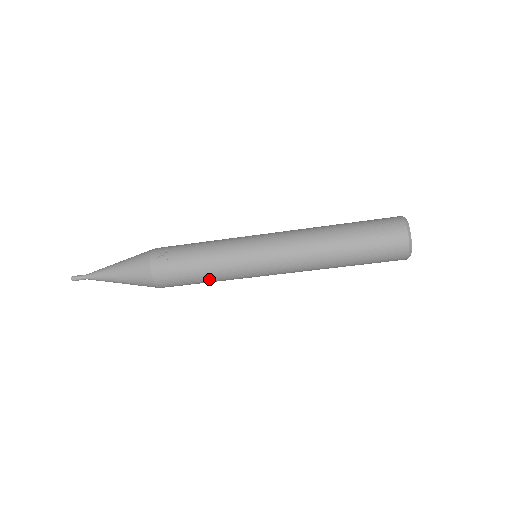
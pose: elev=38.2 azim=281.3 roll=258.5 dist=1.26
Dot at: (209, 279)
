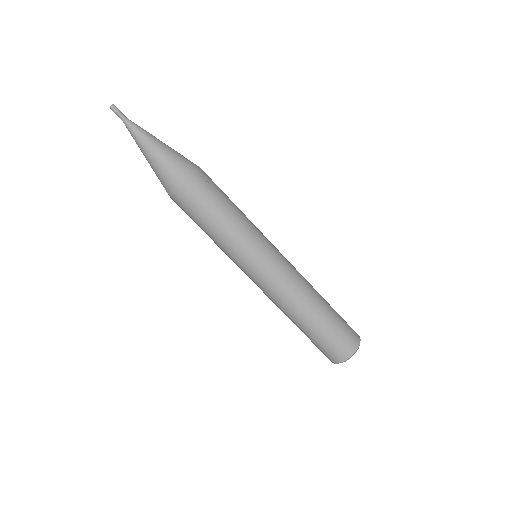
Dot at: (215, 233)
